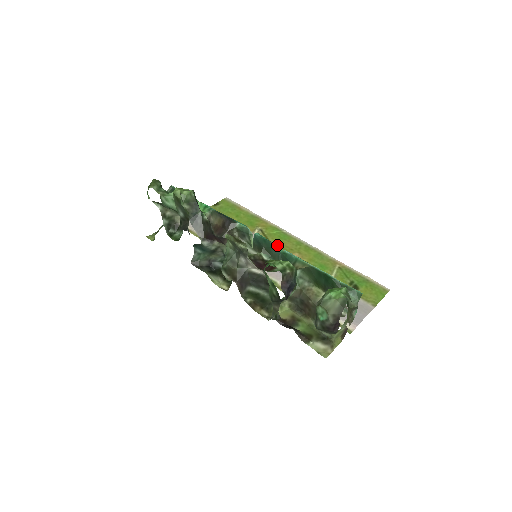
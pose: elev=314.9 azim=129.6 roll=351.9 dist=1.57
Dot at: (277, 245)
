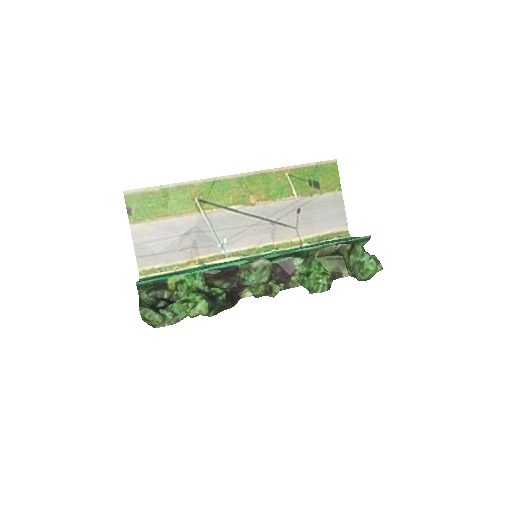
Dot at: (230, 204)
